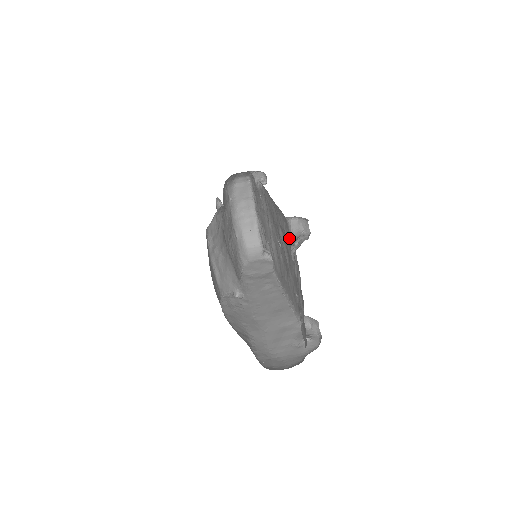
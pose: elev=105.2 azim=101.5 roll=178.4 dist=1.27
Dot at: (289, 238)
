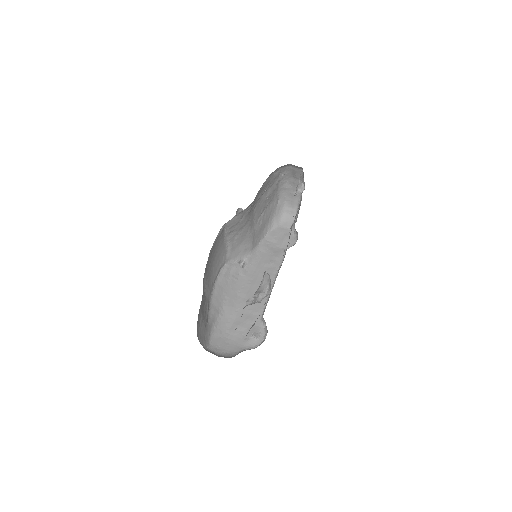
Dot at: (261, 281)
